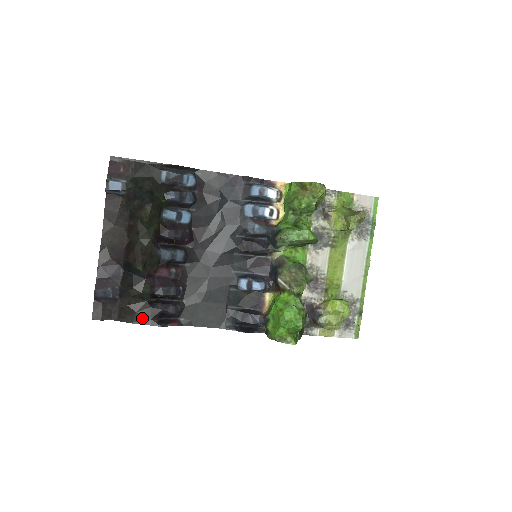
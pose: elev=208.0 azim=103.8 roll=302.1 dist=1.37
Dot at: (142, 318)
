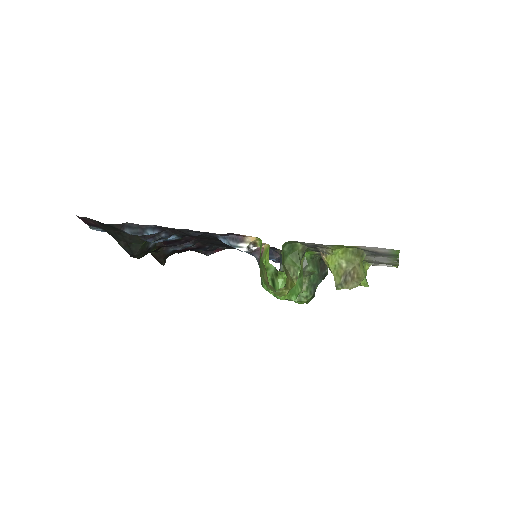
Dot at: occluded
